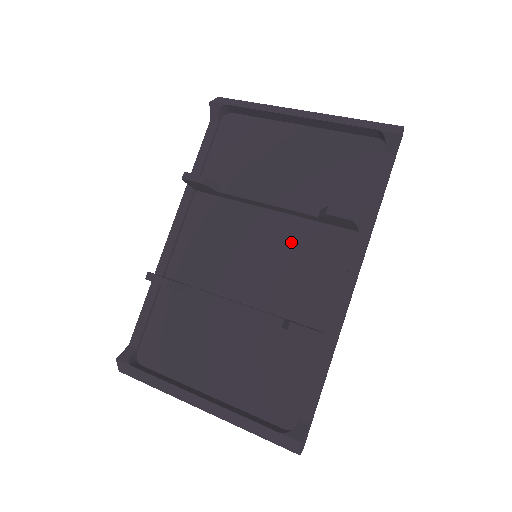
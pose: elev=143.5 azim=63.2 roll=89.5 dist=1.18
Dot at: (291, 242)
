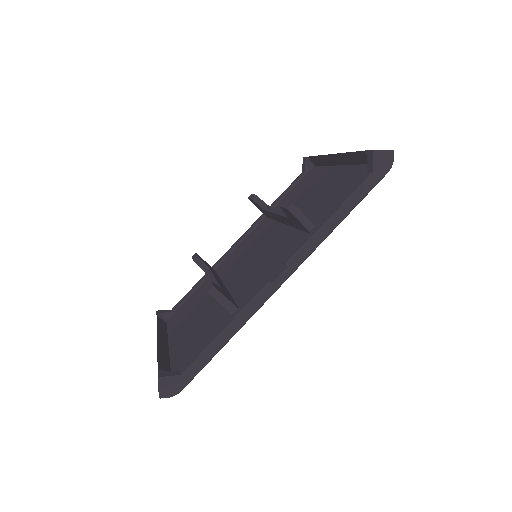
Dot at: (276, 245)
